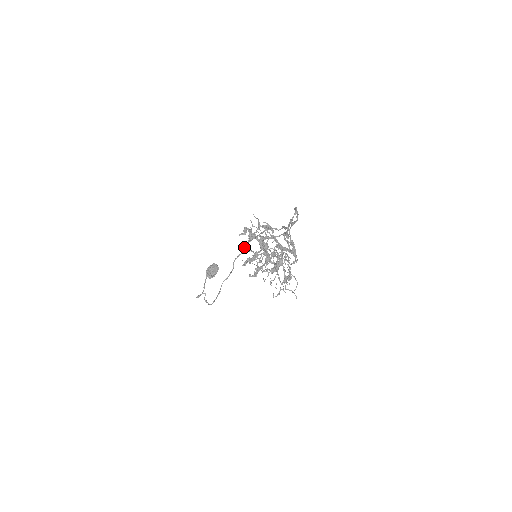
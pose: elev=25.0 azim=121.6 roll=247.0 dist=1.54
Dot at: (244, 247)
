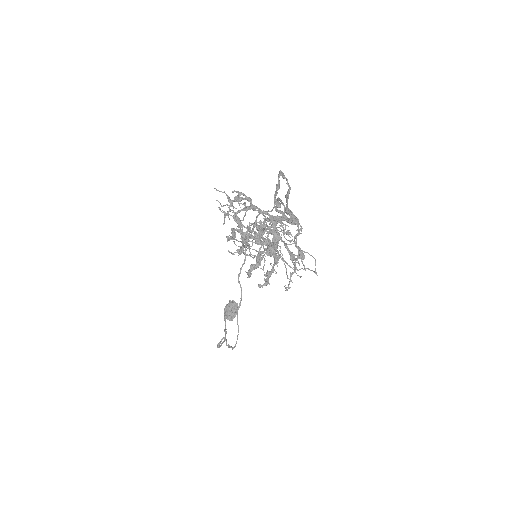
Dot at: (239, 253)
